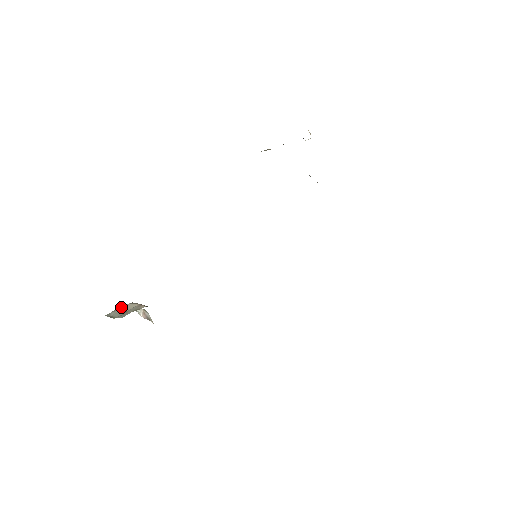
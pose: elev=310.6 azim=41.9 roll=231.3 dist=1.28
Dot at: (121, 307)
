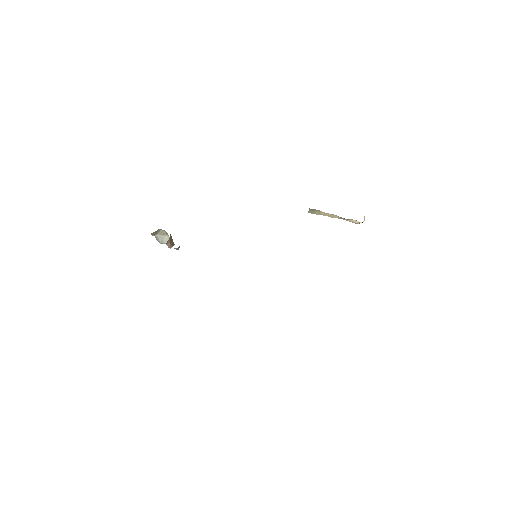
Dot at: occluded
